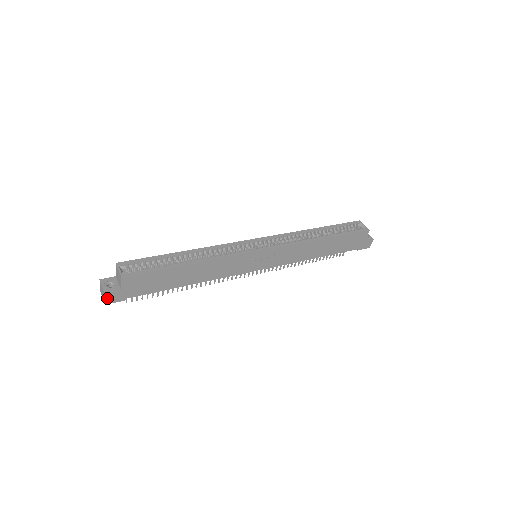
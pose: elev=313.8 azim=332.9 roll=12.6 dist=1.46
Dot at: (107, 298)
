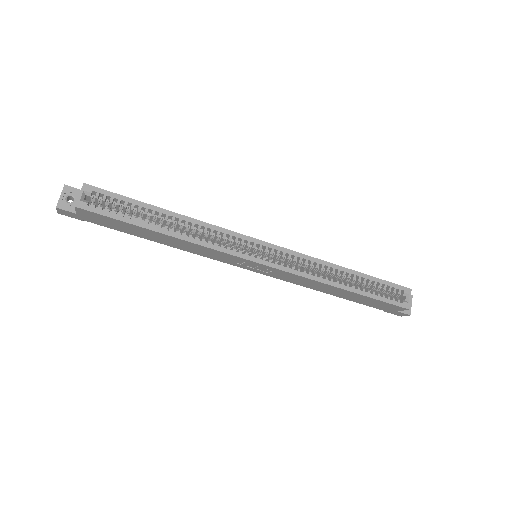
Dot at: (59, 210)
